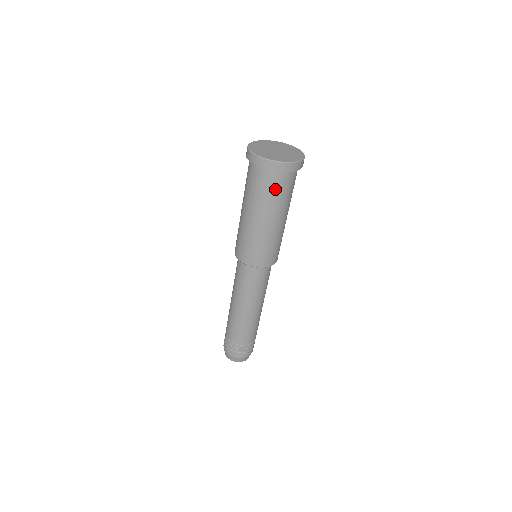
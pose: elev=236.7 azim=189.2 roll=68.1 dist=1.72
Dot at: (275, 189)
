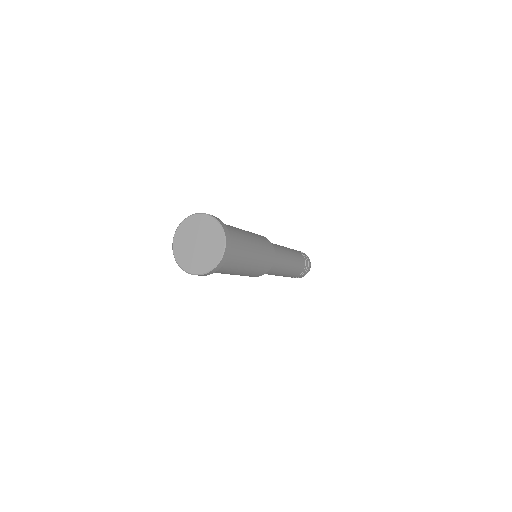
Dot at: (218, 272)
